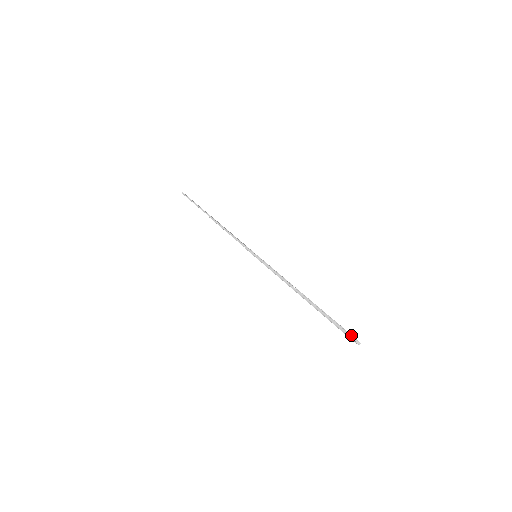
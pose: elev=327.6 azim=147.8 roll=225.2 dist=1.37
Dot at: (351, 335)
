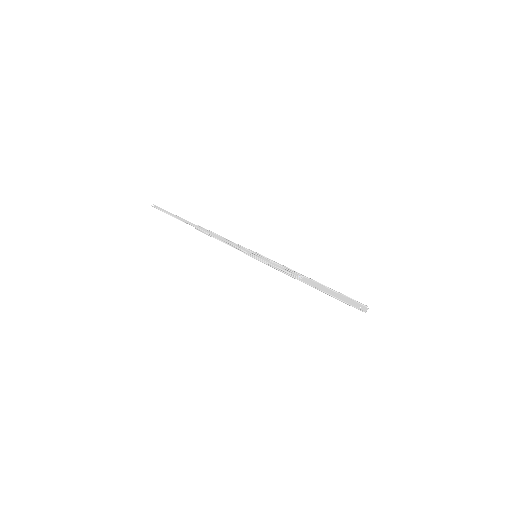
Dot at: (359, 303)
